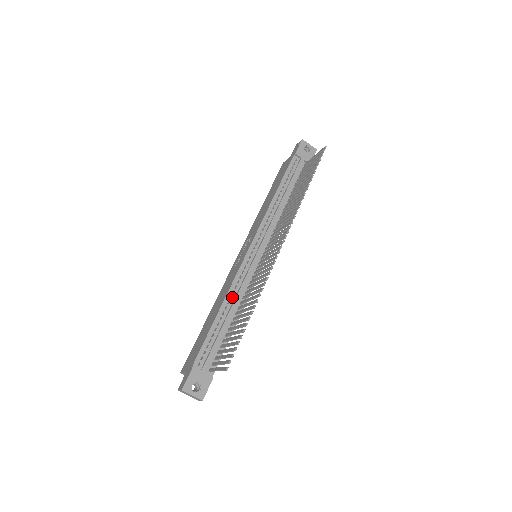
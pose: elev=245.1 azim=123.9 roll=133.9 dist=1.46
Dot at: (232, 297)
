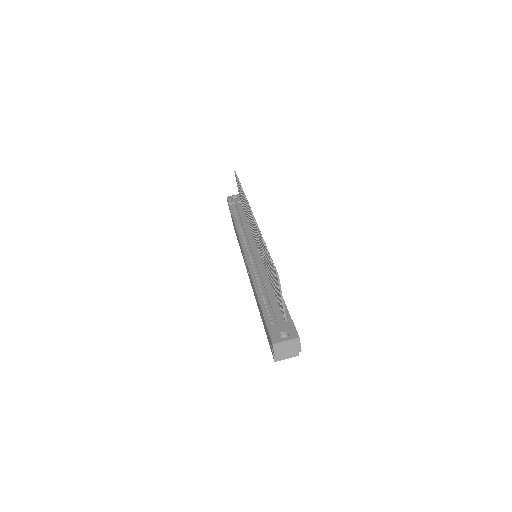
Dot at: (258, 278)
